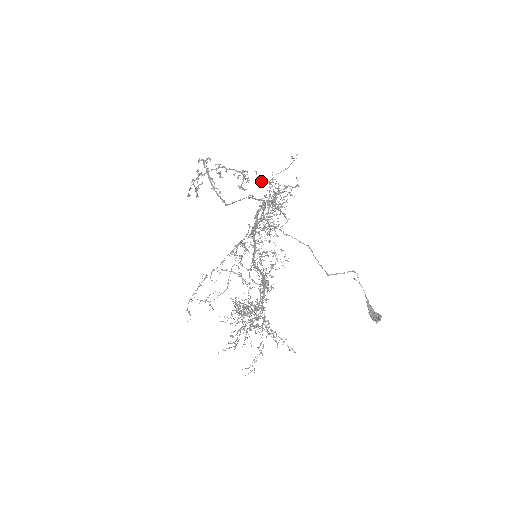
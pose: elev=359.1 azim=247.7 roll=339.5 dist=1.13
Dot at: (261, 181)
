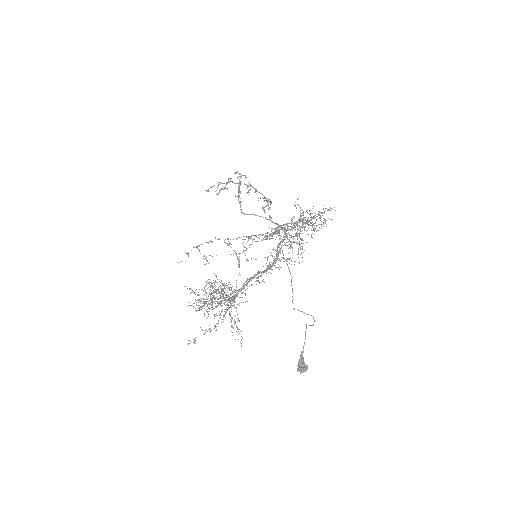
Dot at: occluded
